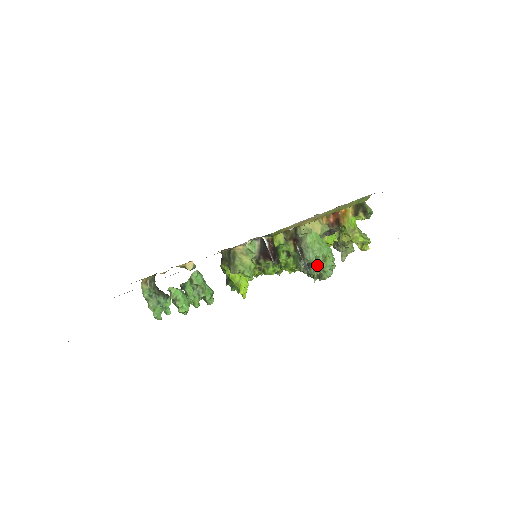
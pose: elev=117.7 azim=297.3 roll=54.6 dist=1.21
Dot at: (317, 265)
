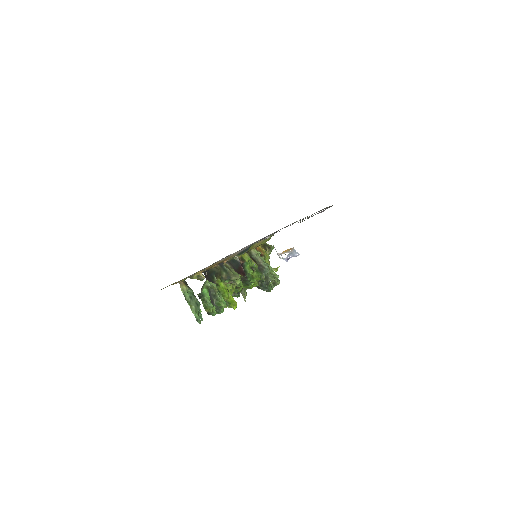
Dot at: (271, 275)
